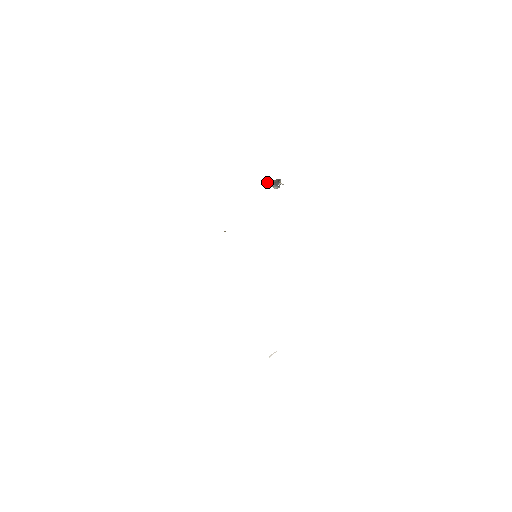
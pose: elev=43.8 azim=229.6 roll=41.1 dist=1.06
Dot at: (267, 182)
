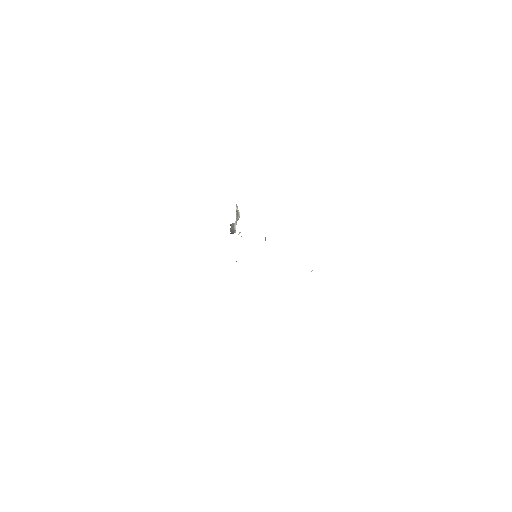
Dot at: (236, 204)
